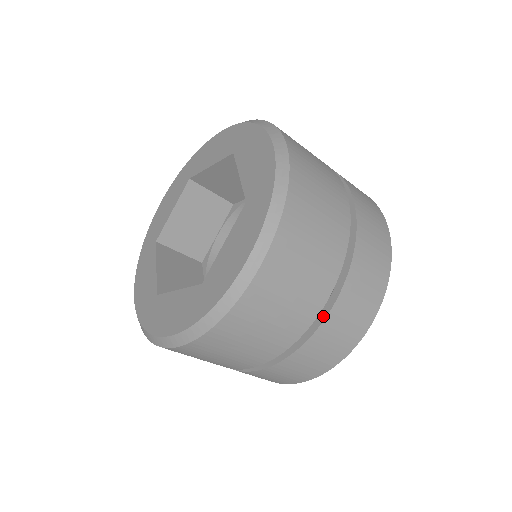
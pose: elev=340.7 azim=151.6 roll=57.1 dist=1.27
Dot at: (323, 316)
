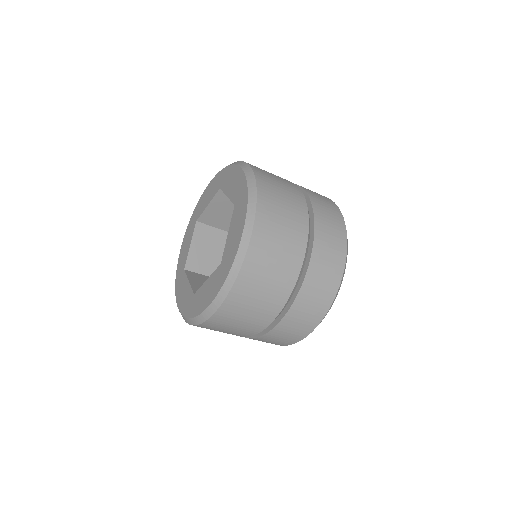
Dot at: (265, 332)
